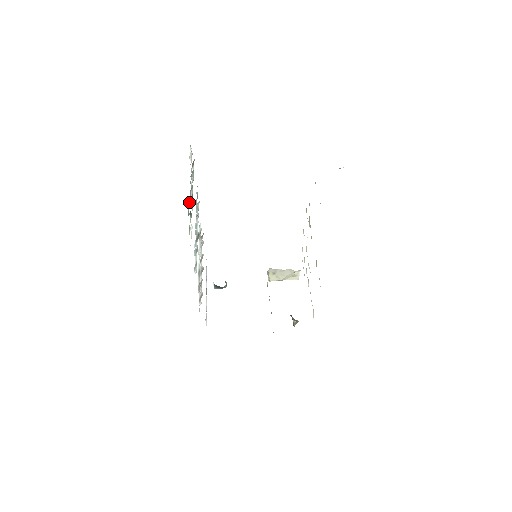
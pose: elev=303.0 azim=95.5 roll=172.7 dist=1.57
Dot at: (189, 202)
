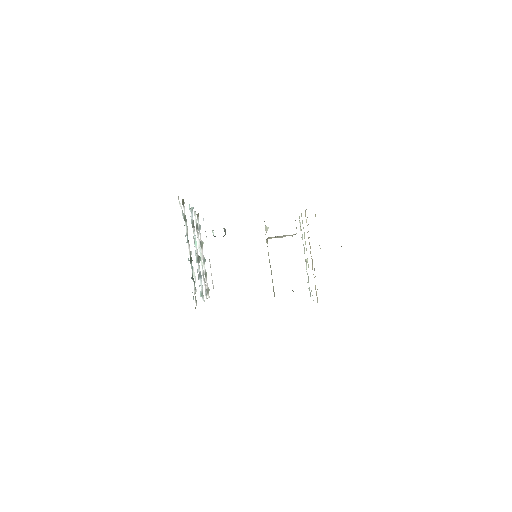
Dot at: (191, 277)
